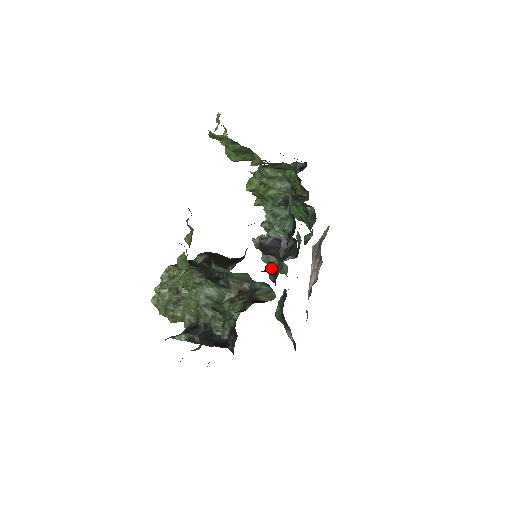
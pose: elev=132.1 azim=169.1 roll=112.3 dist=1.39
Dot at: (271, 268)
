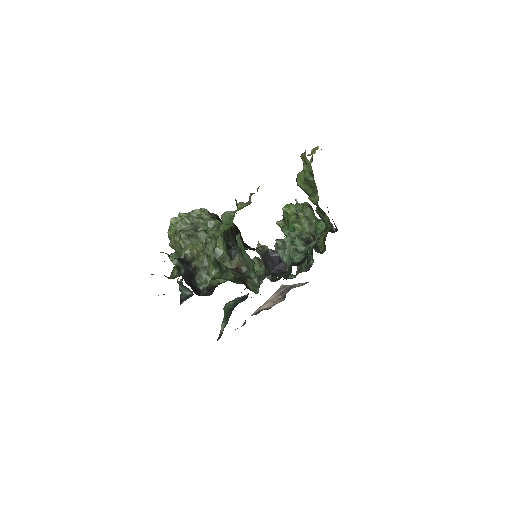
Dot at: occluded
